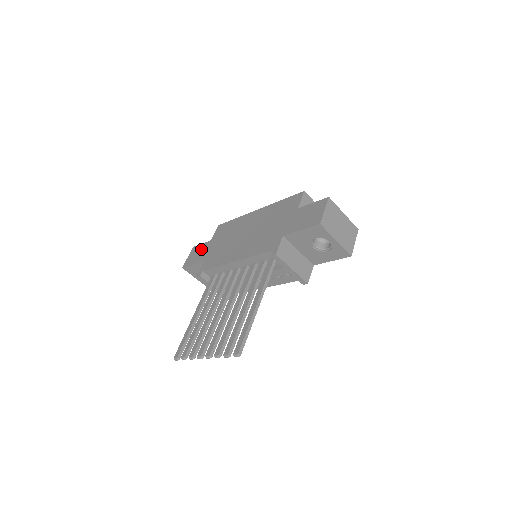
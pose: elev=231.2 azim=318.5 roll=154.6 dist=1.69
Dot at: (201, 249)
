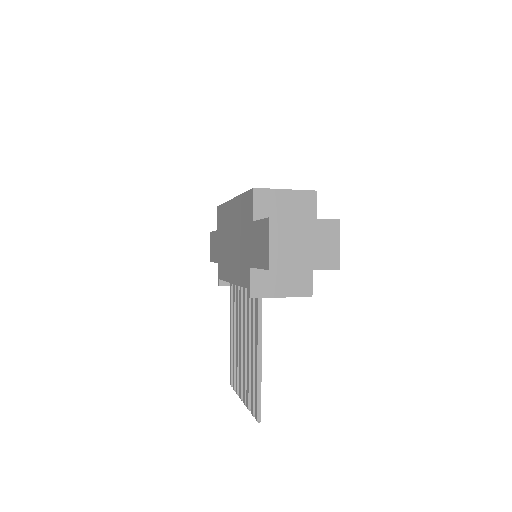
Dot at: (214, 241)
